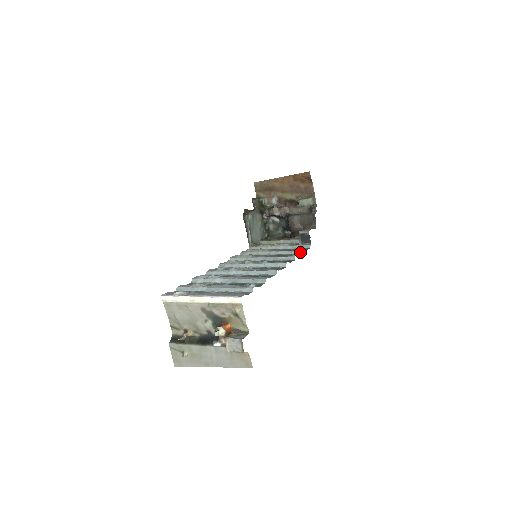
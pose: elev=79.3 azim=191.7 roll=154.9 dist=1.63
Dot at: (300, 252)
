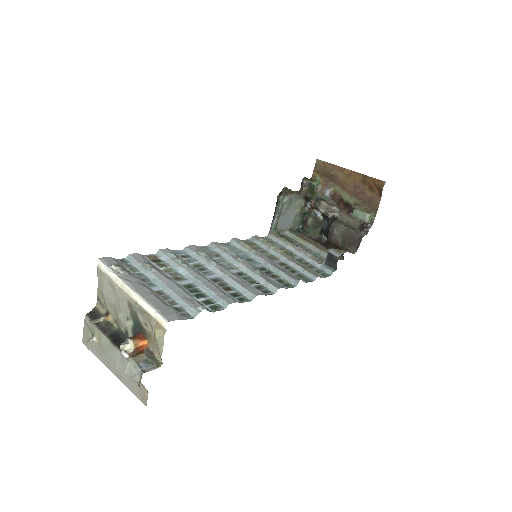
Dot at: (312, 277)
